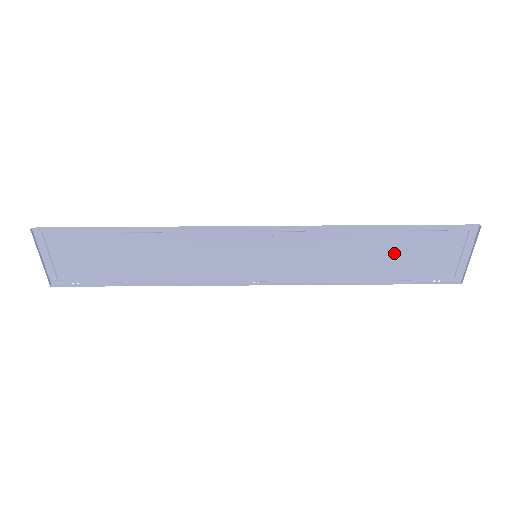
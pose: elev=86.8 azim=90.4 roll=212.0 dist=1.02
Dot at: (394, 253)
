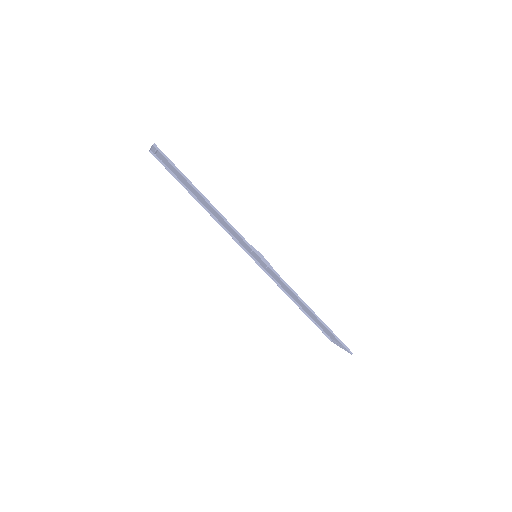
Dot at: (314, 316)
